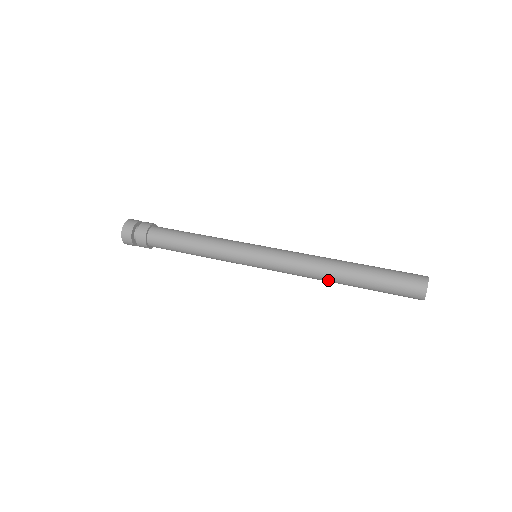
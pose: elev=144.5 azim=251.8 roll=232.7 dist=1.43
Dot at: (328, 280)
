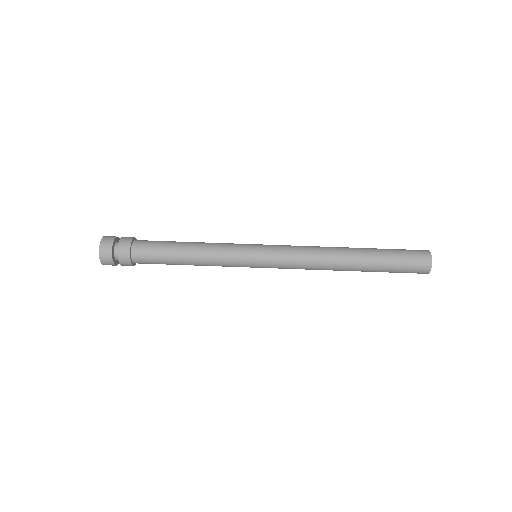
Dot at: (335, 270)
